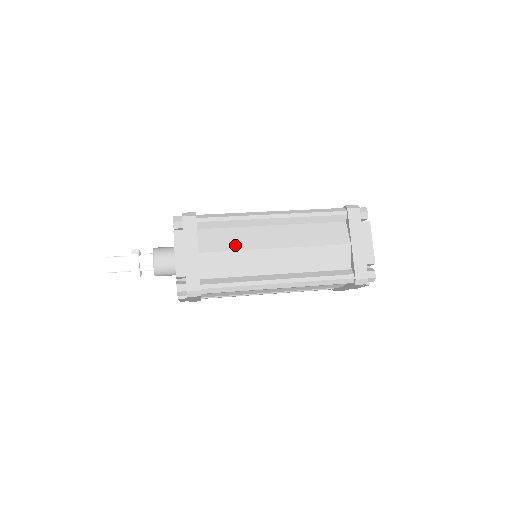
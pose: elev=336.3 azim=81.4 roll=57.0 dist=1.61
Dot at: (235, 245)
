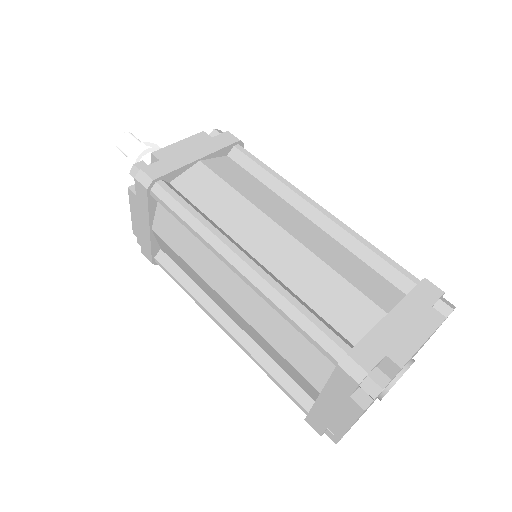
Dot at: (187, 255)
